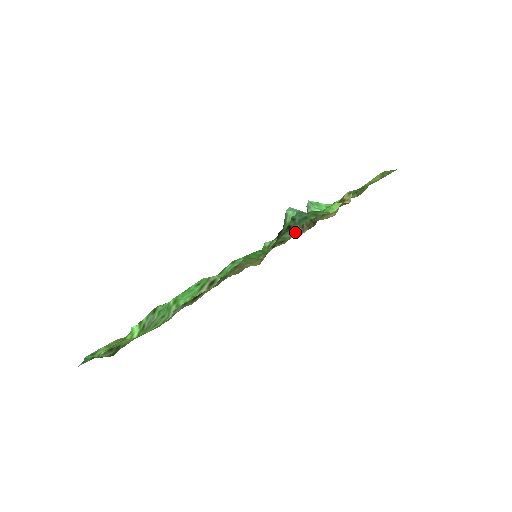
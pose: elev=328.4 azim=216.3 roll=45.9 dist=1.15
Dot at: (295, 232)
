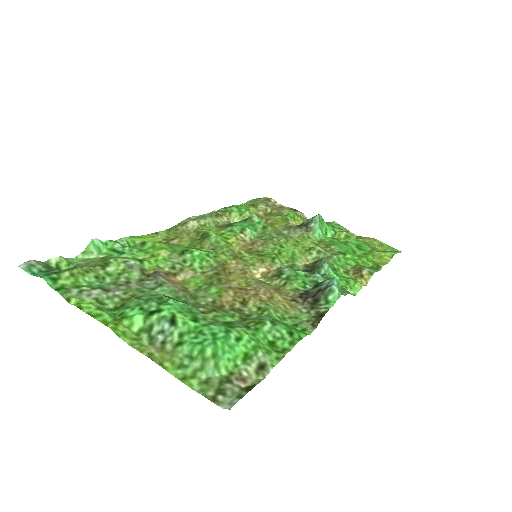
Dot at: (306, 268)
